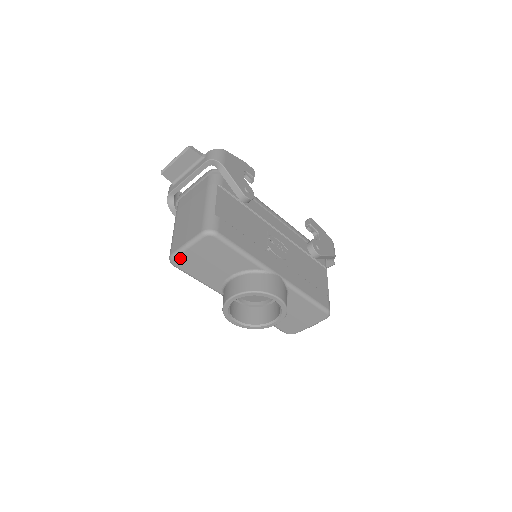
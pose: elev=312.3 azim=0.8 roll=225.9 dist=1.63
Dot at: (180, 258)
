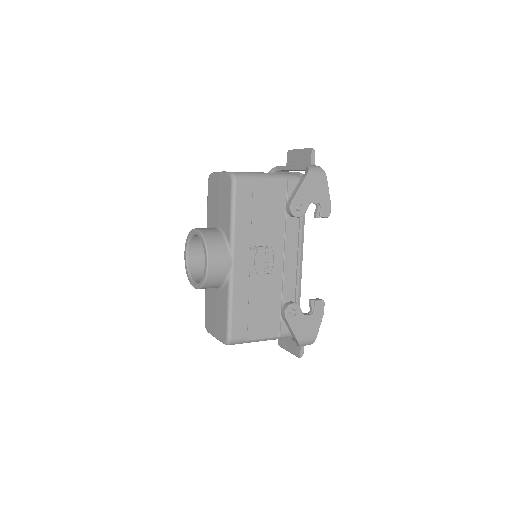
Dot at: (213, 178)
